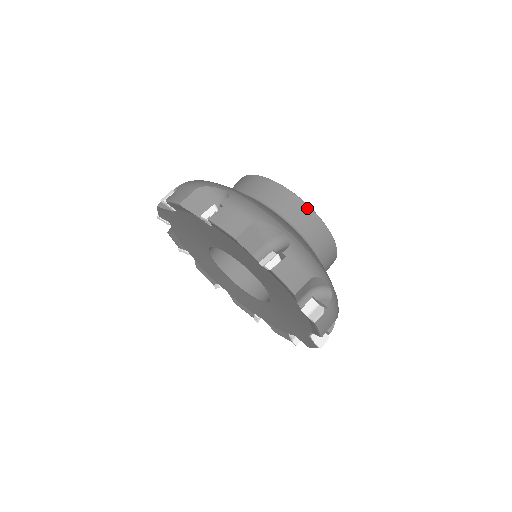
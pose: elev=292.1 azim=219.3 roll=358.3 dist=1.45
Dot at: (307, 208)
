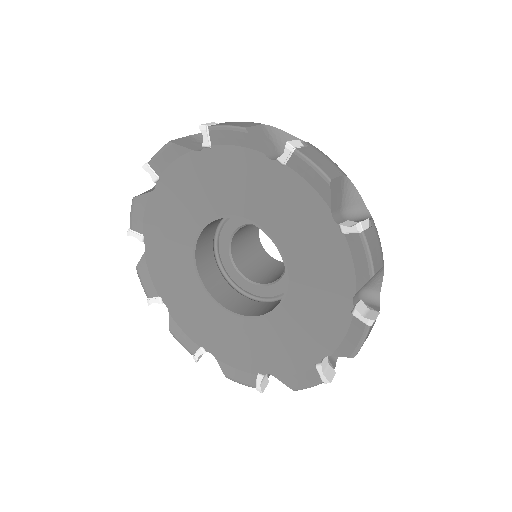
Dot at: occluded
